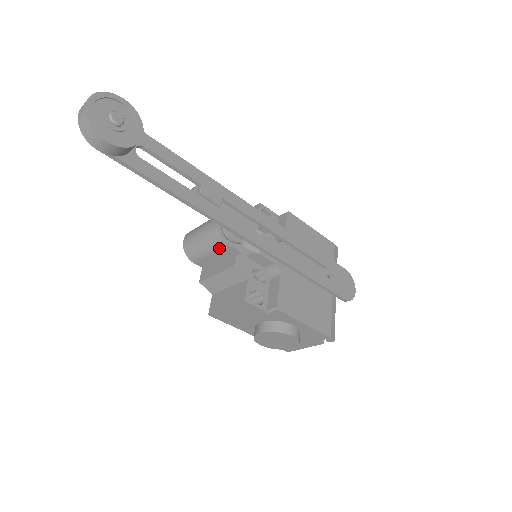
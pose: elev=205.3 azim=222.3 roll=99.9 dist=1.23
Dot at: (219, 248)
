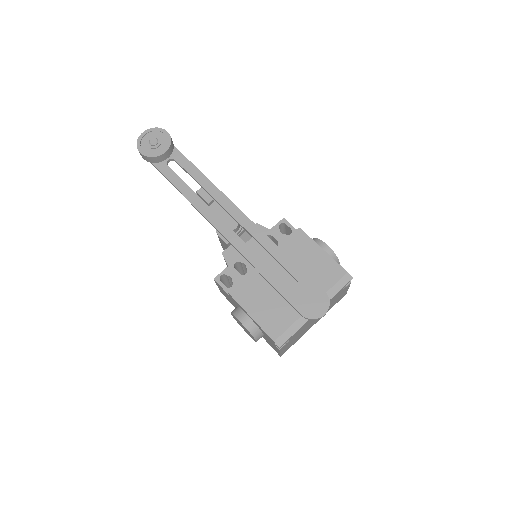
Dot at: (219, 238)
